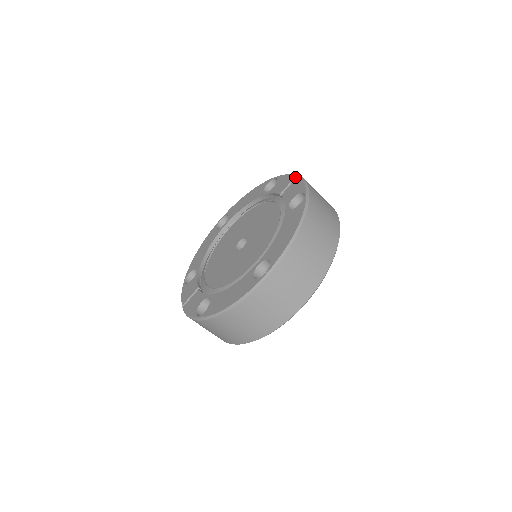
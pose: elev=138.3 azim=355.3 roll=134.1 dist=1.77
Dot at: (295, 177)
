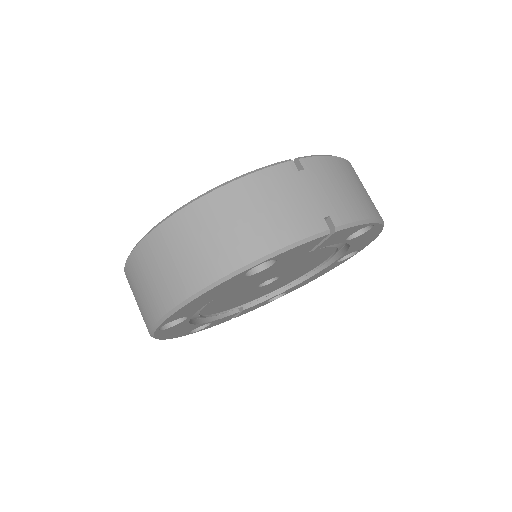
Dot at: (294, 160)
